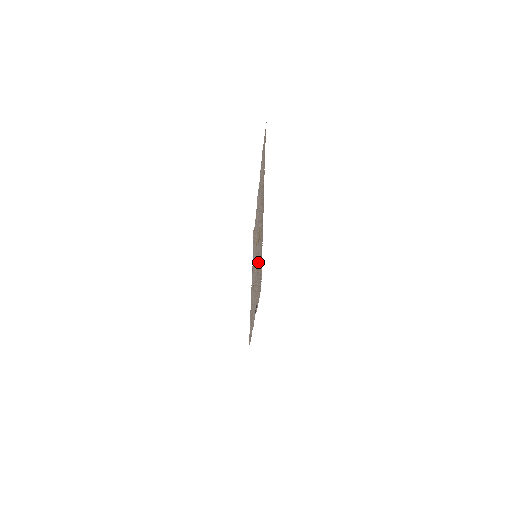
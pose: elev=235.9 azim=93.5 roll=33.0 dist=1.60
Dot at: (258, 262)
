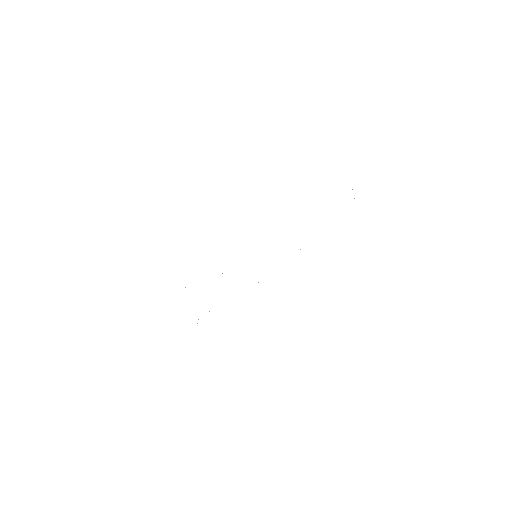
Dot at: occluded
